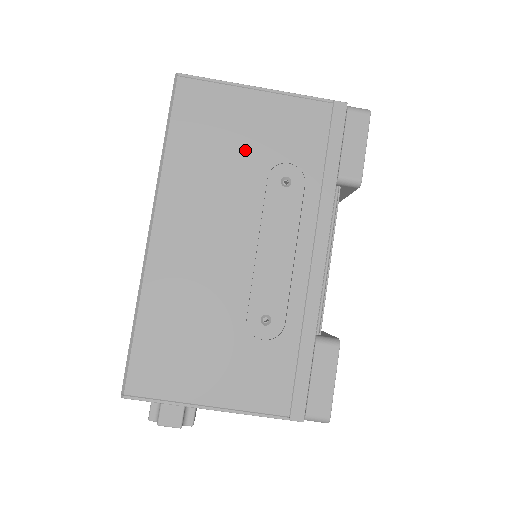
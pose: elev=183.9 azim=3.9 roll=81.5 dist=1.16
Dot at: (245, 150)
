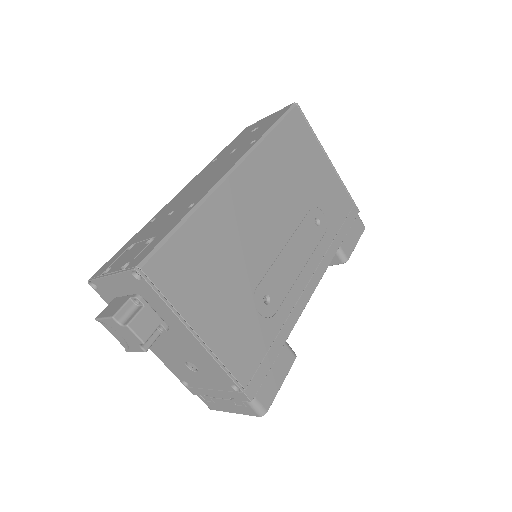
Dot at: (307, 181)
